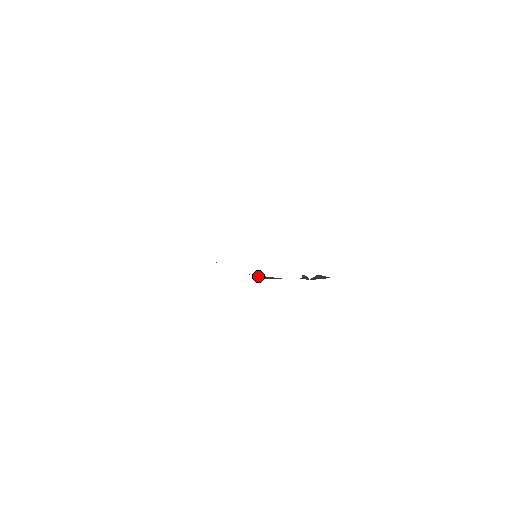
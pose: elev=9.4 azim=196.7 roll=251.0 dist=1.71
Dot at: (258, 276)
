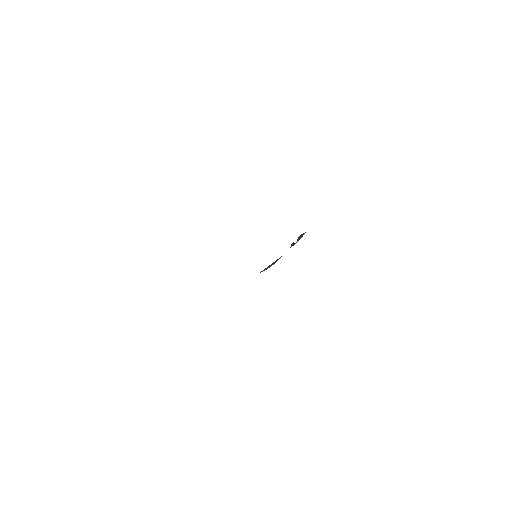
Dot at: (265, 269)
